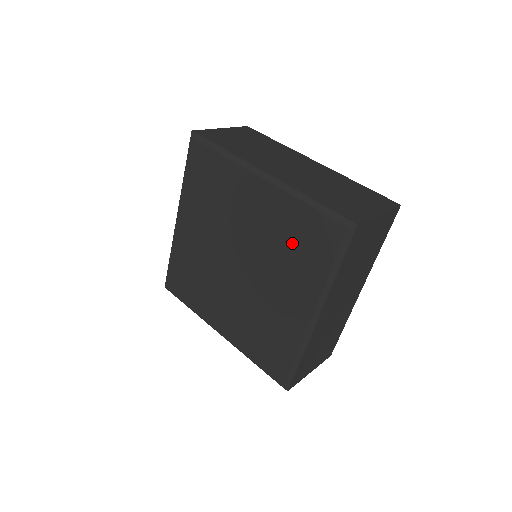
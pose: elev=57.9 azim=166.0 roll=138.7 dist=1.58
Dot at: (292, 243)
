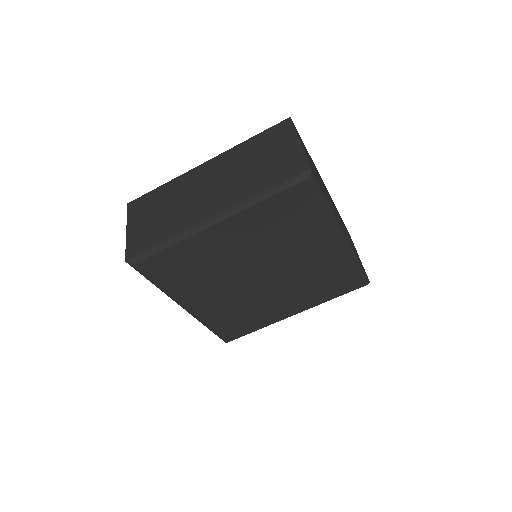
Dot at: (283, 226)
